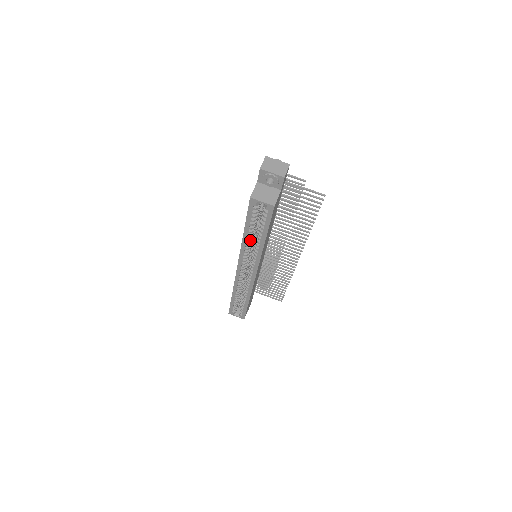
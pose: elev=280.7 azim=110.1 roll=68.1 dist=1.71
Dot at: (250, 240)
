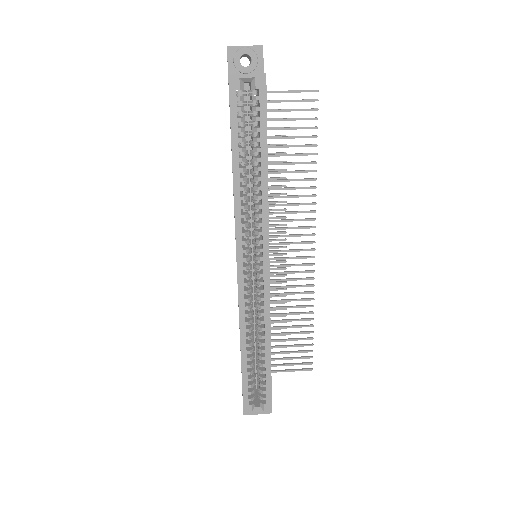
Dot at: (244, 186)
